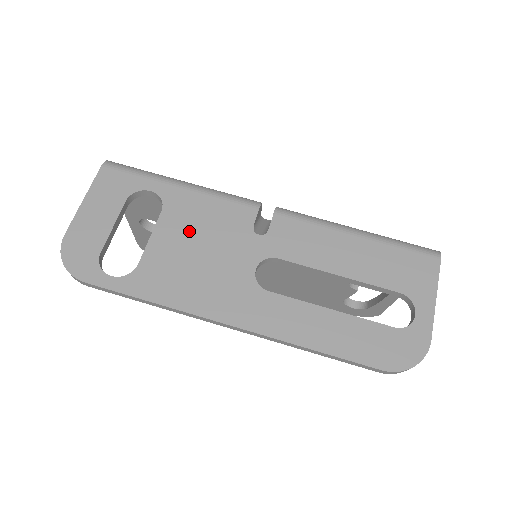
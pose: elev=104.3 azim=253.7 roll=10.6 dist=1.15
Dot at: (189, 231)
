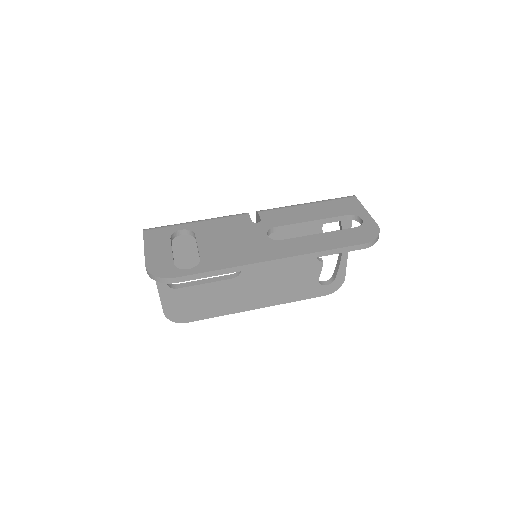
Dot at: (218, 236)
